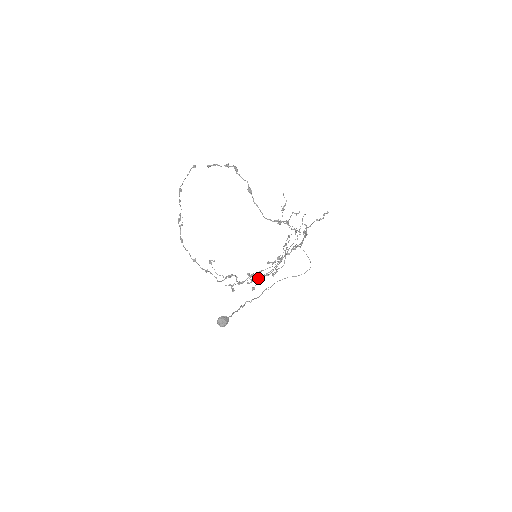
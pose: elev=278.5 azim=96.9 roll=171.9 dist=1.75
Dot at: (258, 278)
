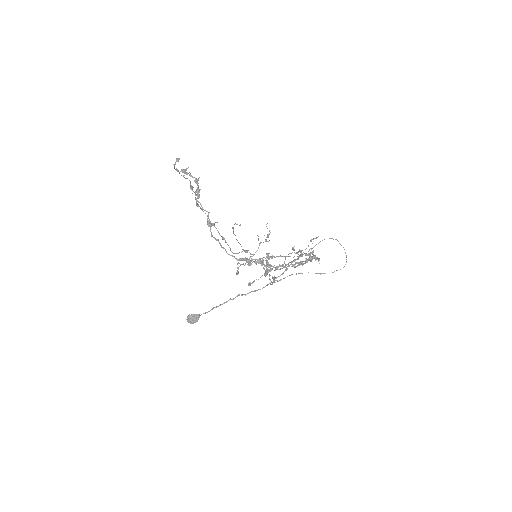
Dot at: occluded
